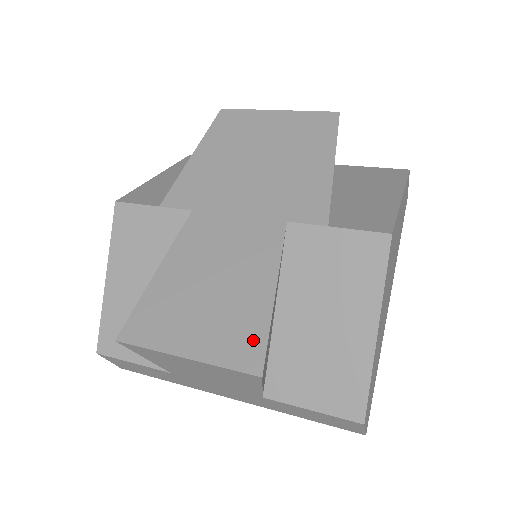
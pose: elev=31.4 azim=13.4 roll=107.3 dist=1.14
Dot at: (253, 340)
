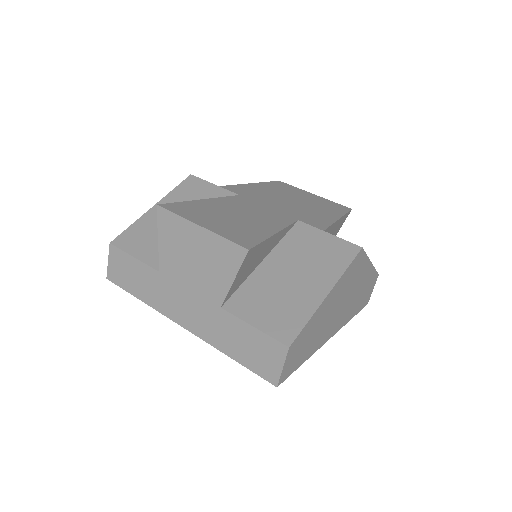
Dot at: (251, 238)
